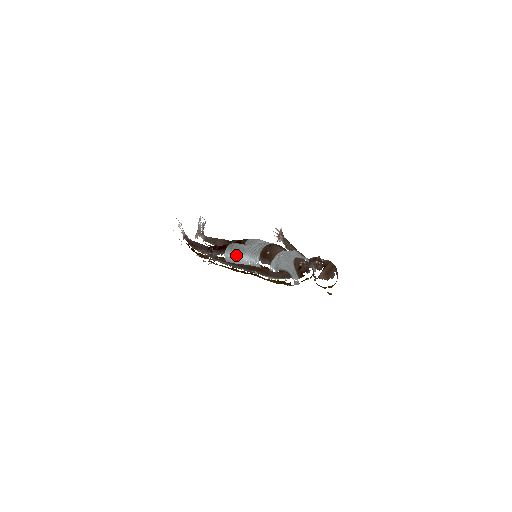
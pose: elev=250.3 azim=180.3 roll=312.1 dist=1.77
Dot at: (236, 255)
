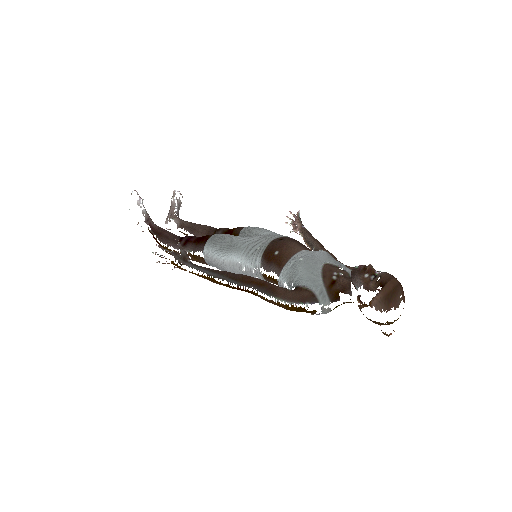
Dot at: (222, 254)
